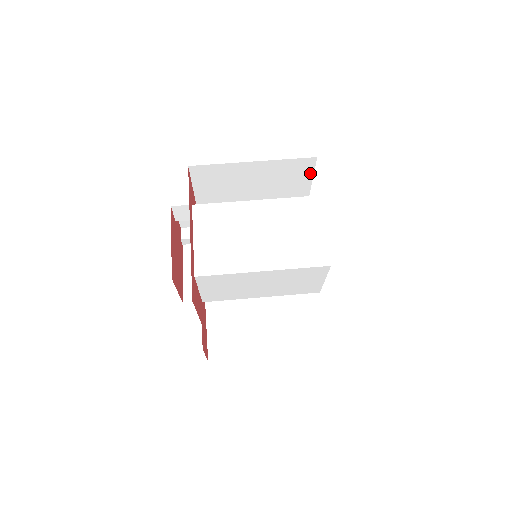
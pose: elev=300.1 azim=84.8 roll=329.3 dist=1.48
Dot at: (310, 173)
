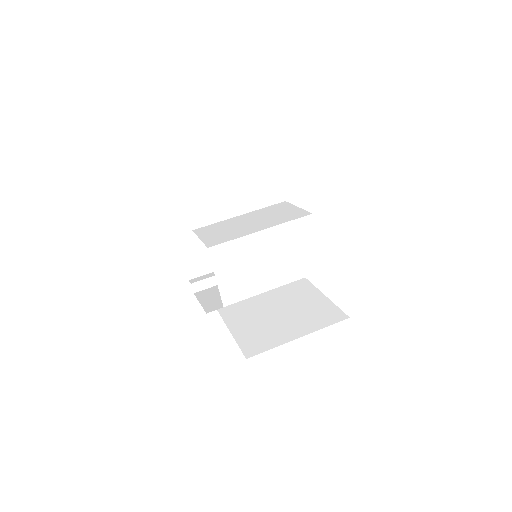
Dot at: (274, 200)
